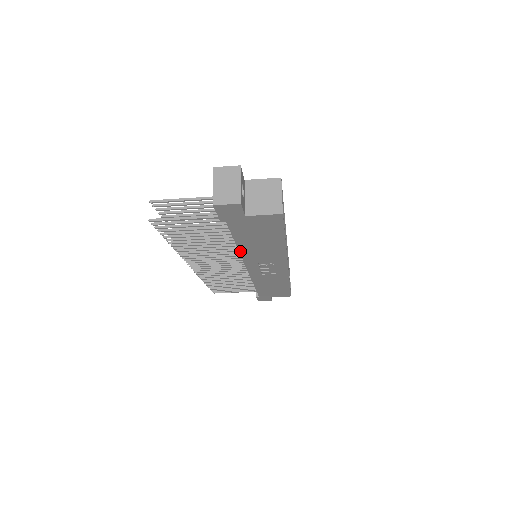
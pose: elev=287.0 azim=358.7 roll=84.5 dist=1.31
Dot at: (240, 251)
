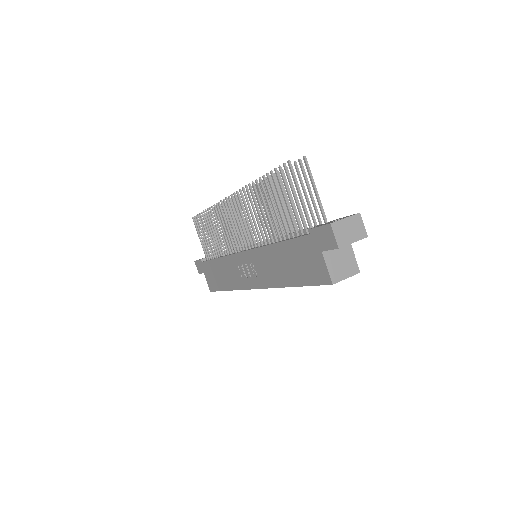
Dot at: (269, 246)
